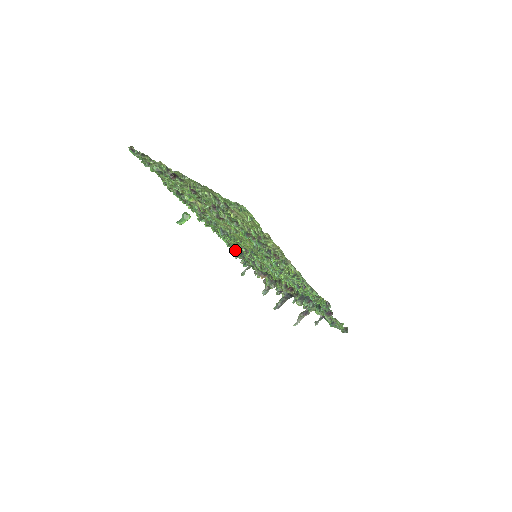
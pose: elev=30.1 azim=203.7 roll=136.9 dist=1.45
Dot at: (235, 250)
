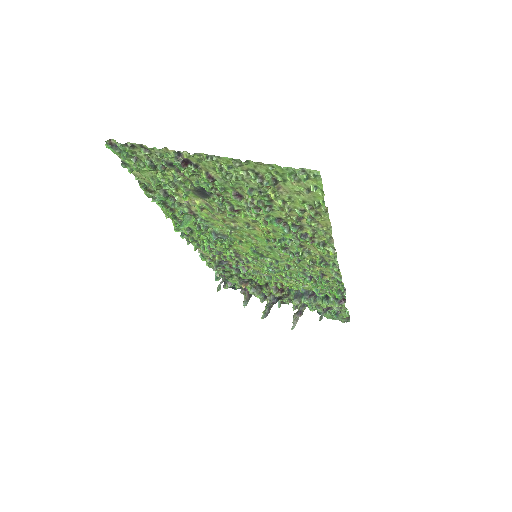
Dot at: (211, 261)
